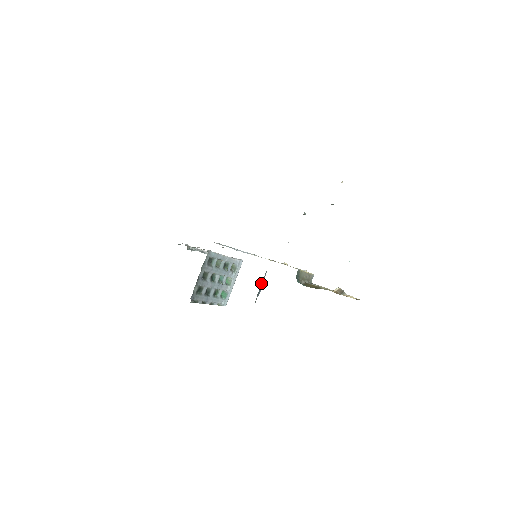
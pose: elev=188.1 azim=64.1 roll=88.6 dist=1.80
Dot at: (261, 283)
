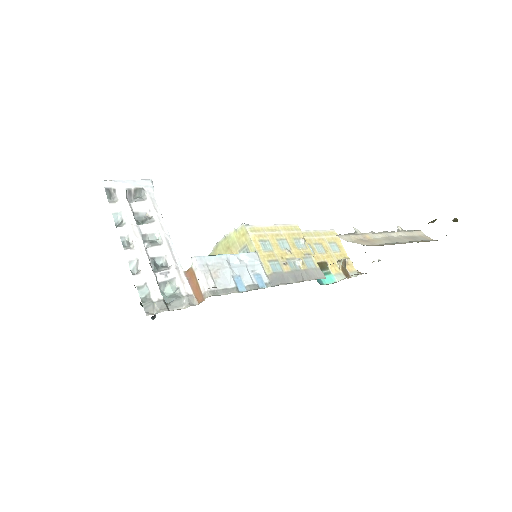
Dot at: (227, 244)
